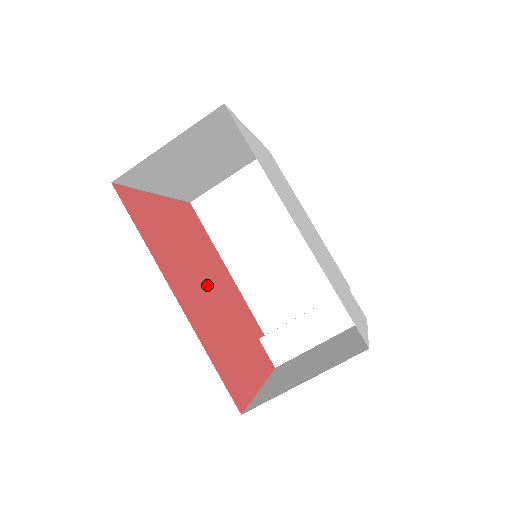
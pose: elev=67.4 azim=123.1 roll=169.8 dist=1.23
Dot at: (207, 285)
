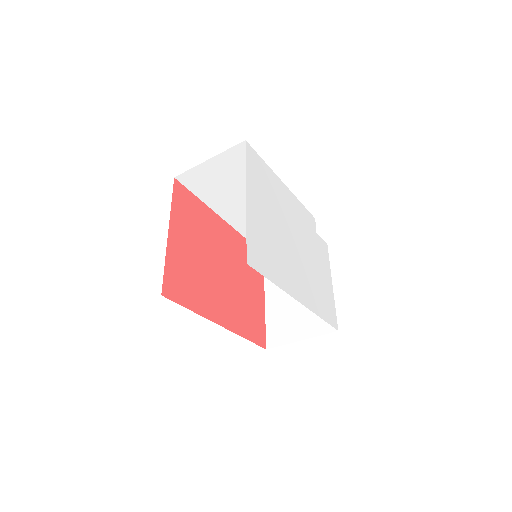
Dot at: (221, 271)
